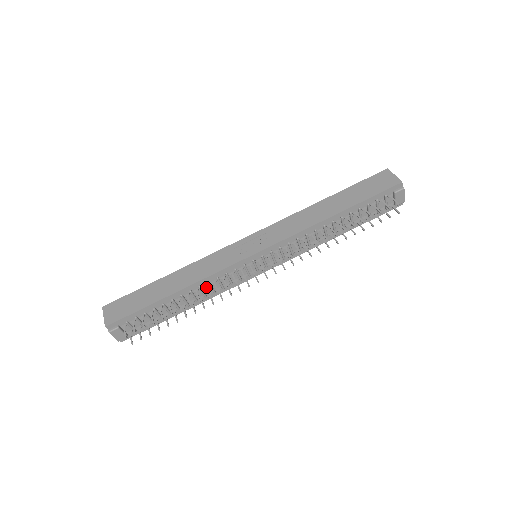
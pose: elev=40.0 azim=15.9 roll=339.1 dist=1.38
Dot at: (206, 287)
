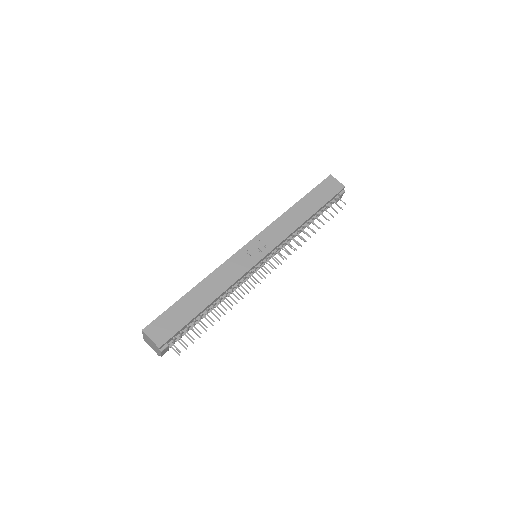
Dot at: (229, 291)
